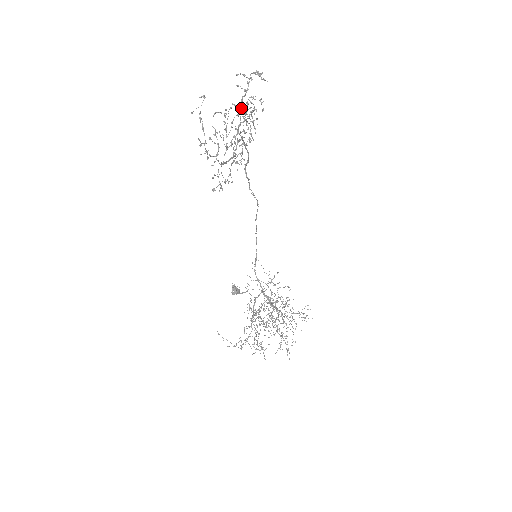
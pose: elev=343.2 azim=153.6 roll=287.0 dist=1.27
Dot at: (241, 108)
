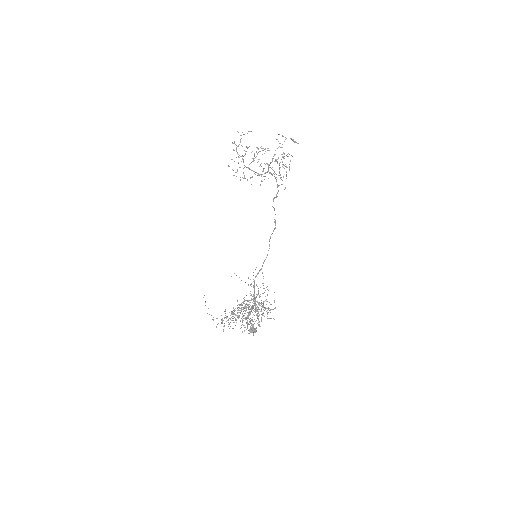
Dot at: occluded
